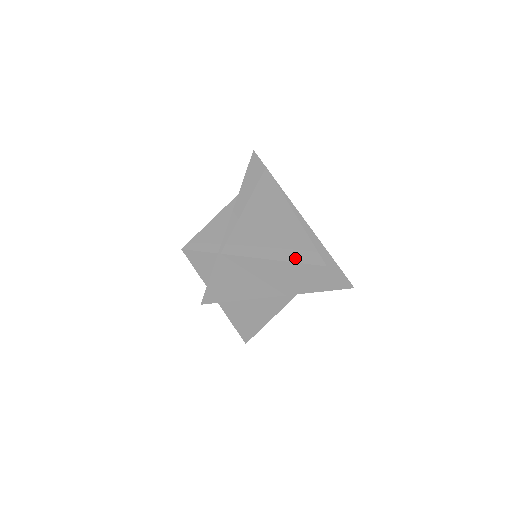
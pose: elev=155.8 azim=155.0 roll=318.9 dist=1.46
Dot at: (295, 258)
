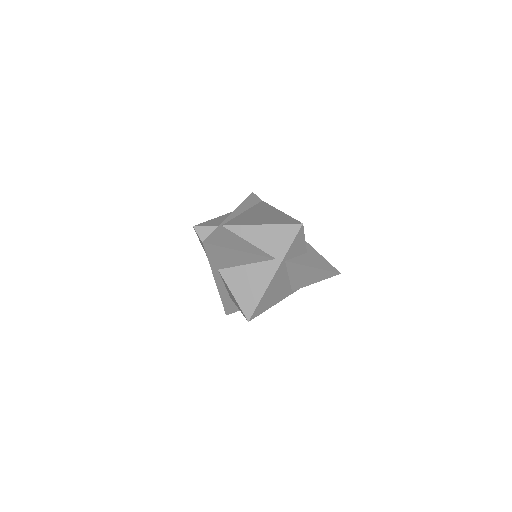
Dot at: (278, 223)
